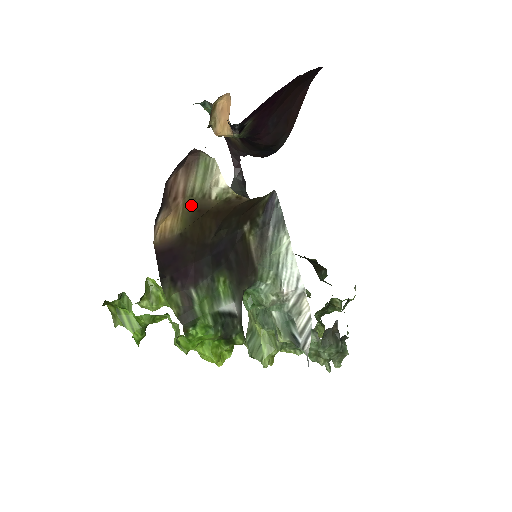
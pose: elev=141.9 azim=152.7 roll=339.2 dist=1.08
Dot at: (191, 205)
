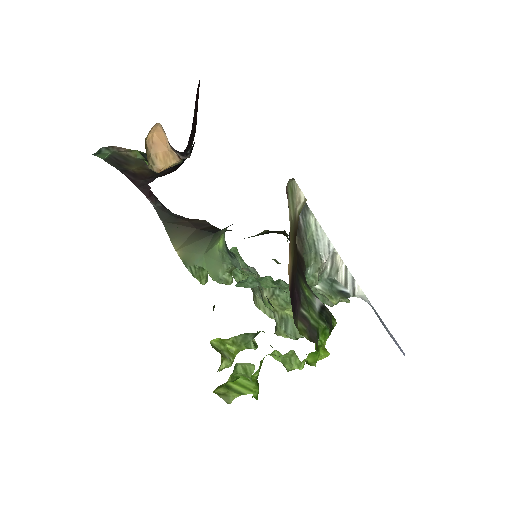
Dot at: (292, 234)
